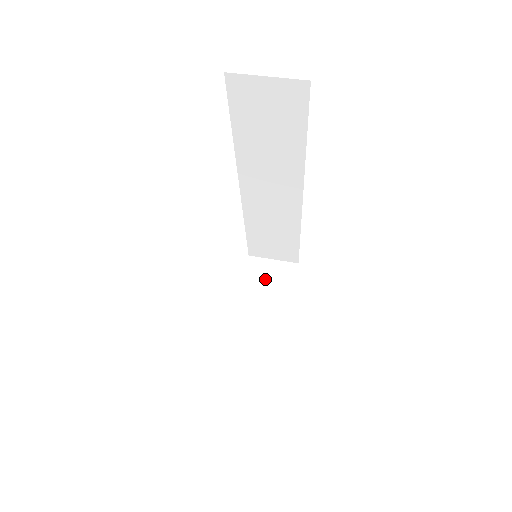
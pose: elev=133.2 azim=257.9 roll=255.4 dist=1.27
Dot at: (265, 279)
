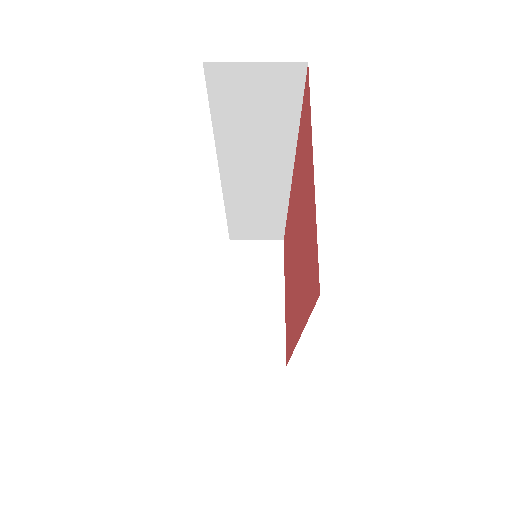
Dot at: (252, 263)
